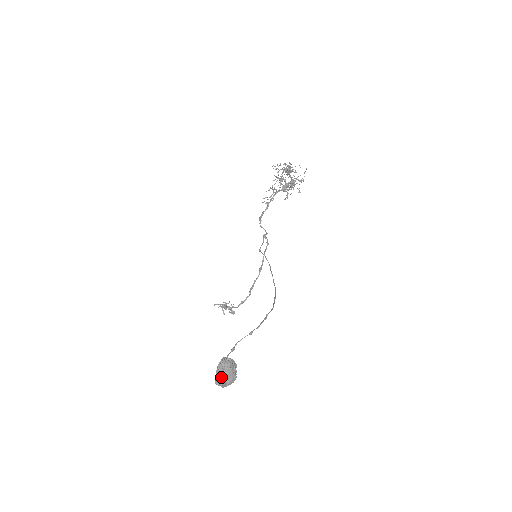
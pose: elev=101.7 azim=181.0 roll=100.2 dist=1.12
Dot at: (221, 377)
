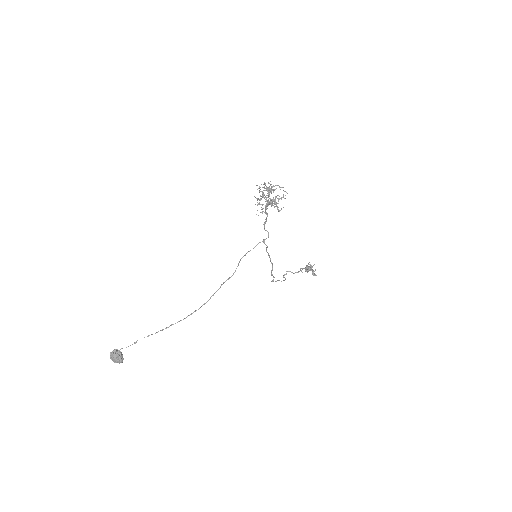
Dot at: (111, 359)
